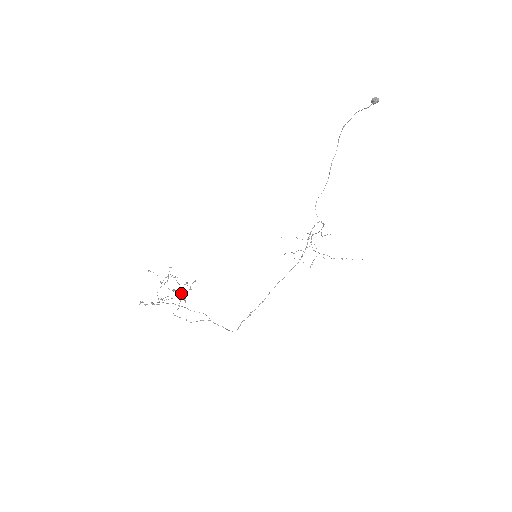
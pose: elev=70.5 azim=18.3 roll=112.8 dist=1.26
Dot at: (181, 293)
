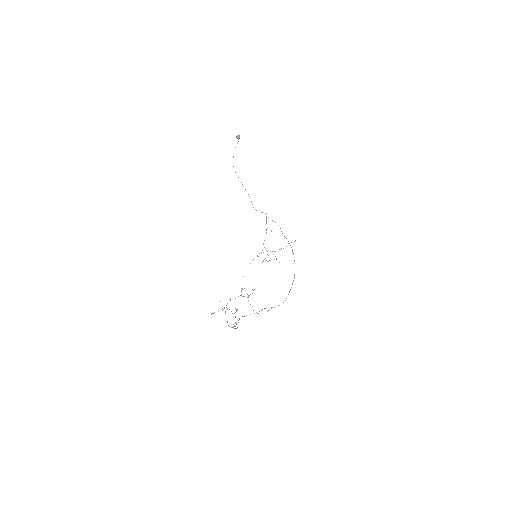
Dot at: occluded
